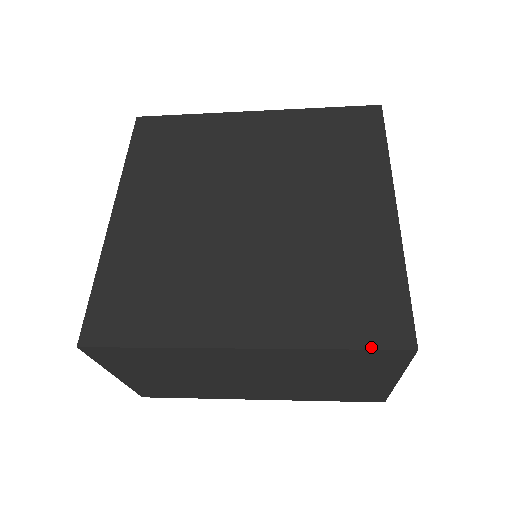
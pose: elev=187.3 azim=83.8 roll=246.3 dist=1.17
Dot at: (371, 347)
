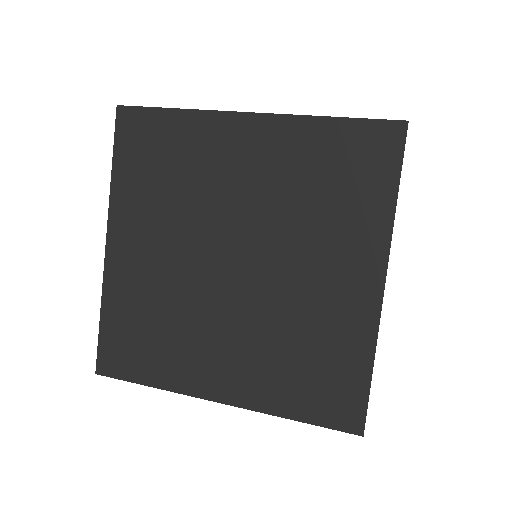
Dot at: (324, 425)
